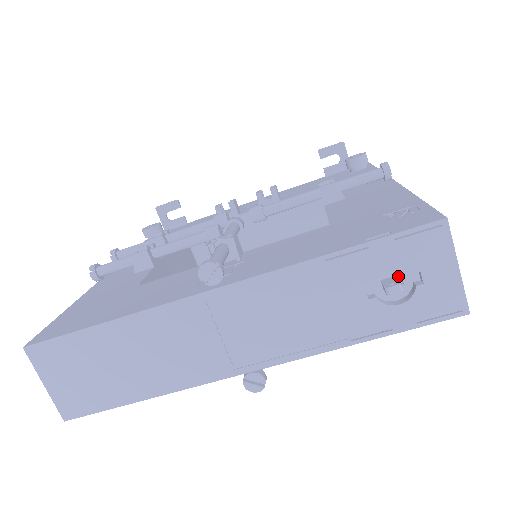
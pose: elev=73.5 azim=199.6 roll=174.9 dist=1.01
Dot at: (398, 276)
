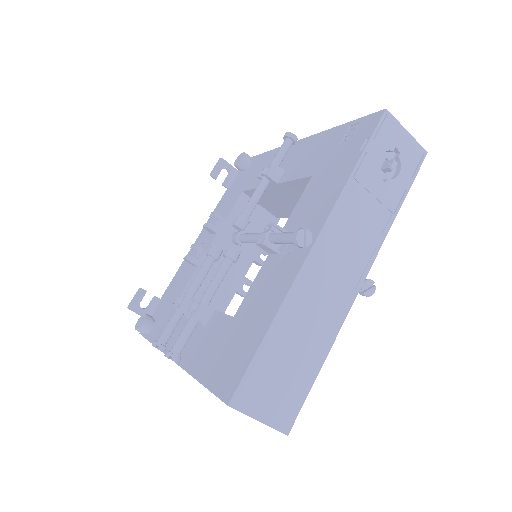
Dot at: occluded
